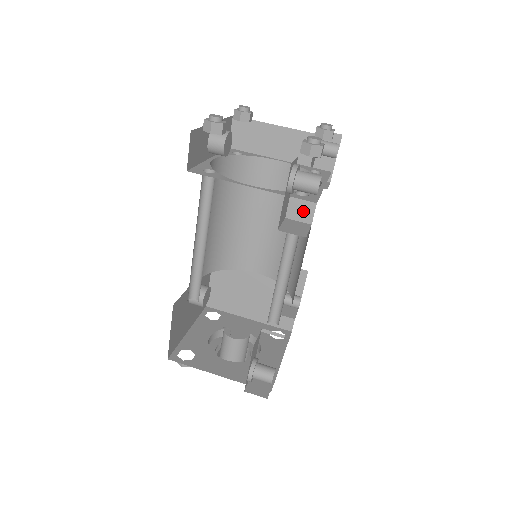
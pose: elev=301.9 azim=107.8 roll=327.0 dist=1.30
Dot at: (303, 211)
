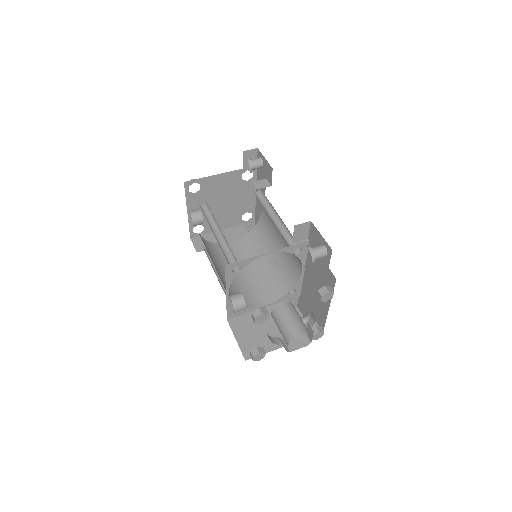
Dot at: (263, 184)
